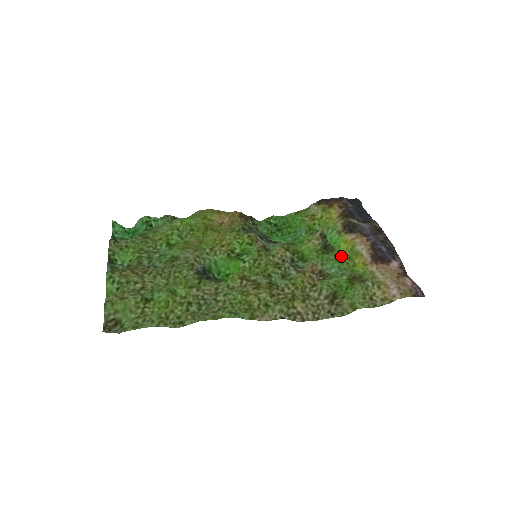
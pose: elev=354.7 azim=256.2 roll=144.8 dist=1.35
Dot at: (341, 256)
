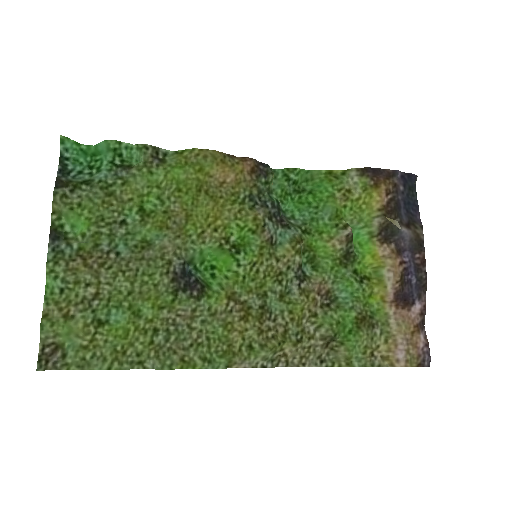
Dot at: (360, 272)
